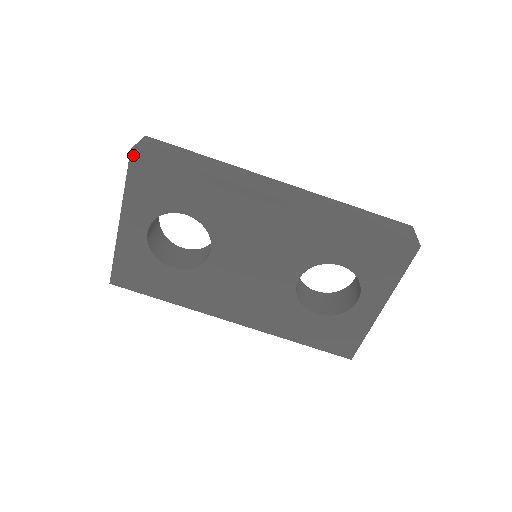
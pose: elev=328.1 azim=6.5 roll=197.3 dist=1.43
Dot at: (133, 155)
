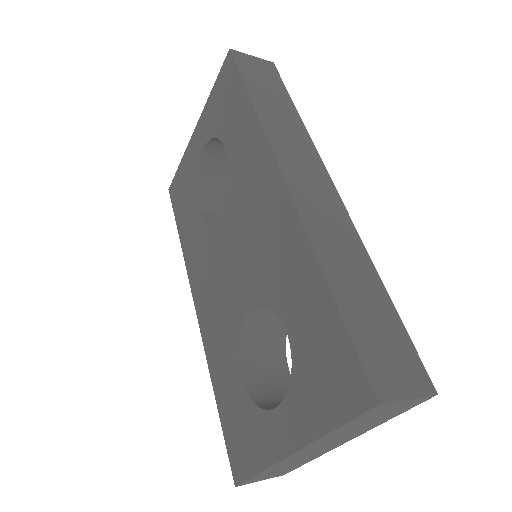
Dot at: (228, 56)
